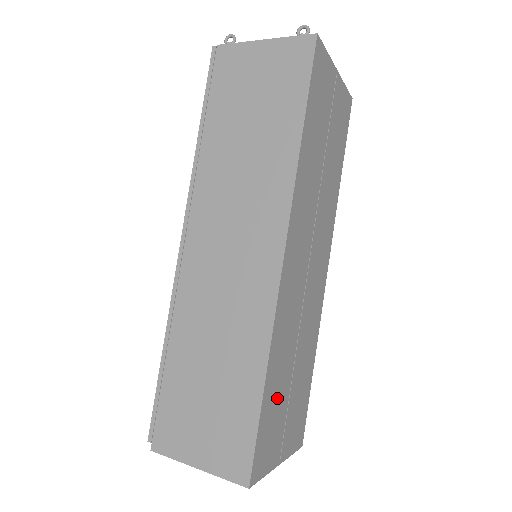
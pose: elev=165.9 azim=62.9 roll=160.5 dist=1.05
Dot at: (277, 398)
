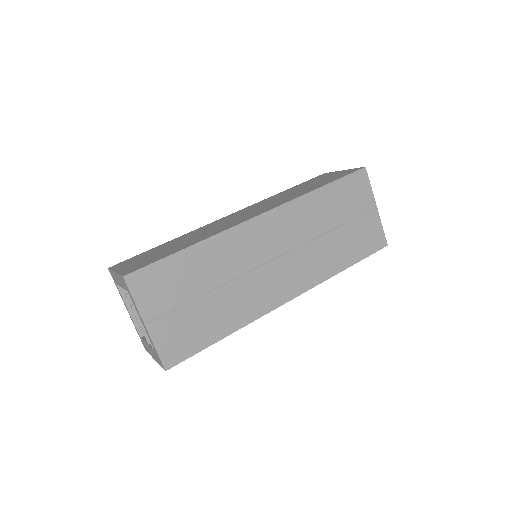
Dot at: (186, 278)
